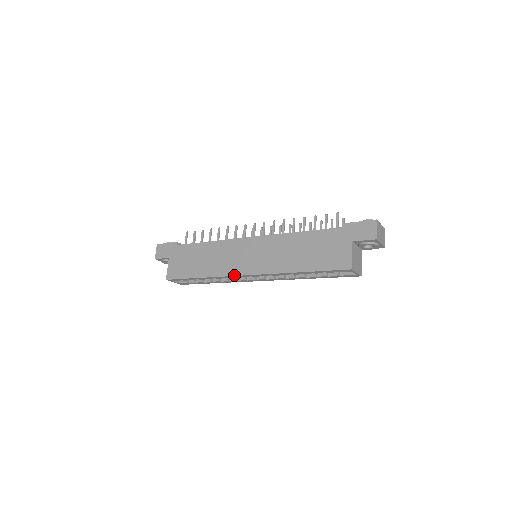
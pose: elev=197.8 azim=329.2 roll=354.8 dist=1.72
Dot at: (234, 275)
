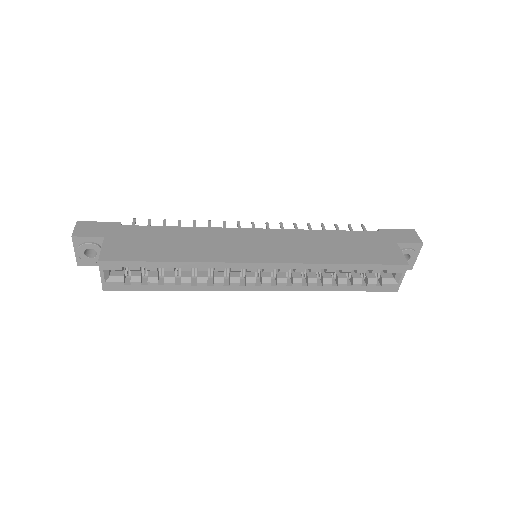
Dot at: (239, 261)
